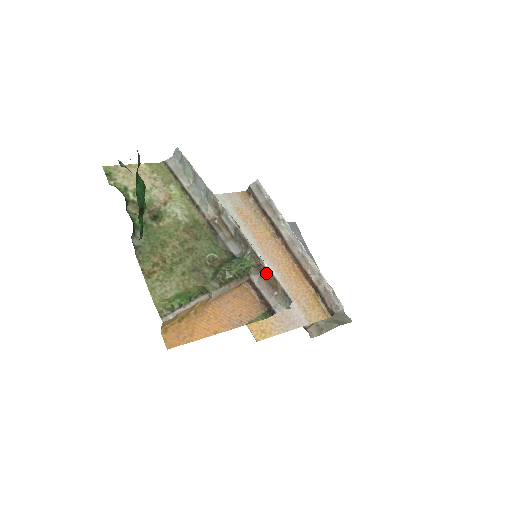
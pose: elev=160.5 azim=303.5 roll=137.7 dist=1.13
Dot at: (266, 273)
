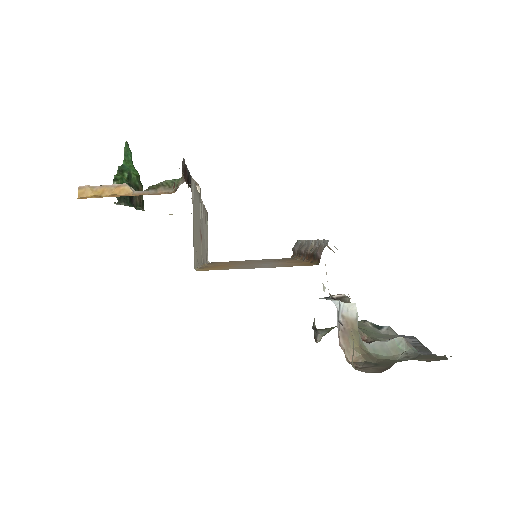
Dot at: occluded
